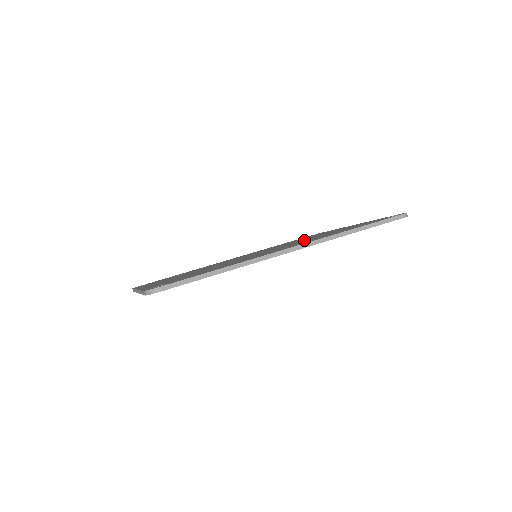
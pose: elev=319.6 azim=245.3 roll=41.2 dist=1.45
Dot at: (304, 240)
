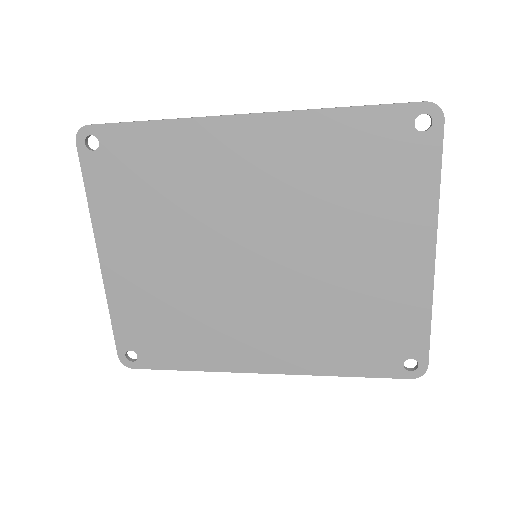
Dot at: (319, 221)
